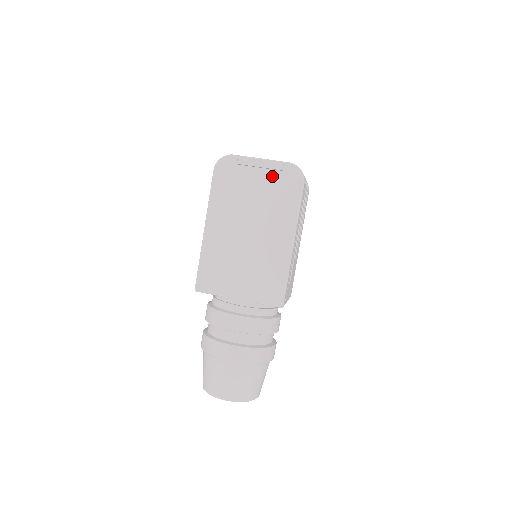
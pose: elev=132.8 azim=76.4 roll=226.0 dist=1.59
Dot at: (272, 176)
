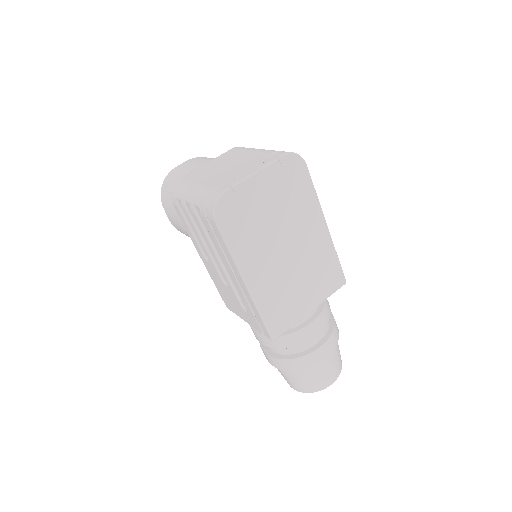
Dot at: (276, 181)
